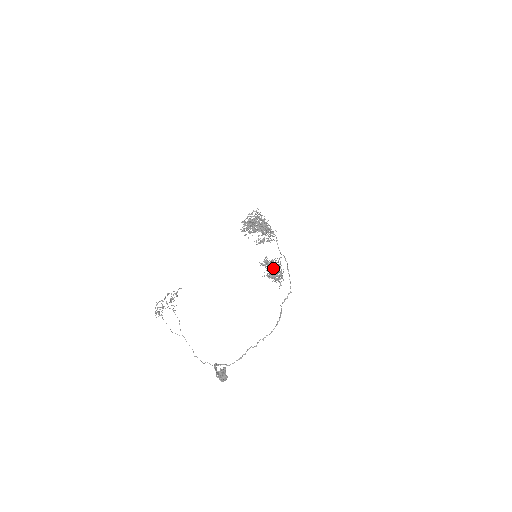
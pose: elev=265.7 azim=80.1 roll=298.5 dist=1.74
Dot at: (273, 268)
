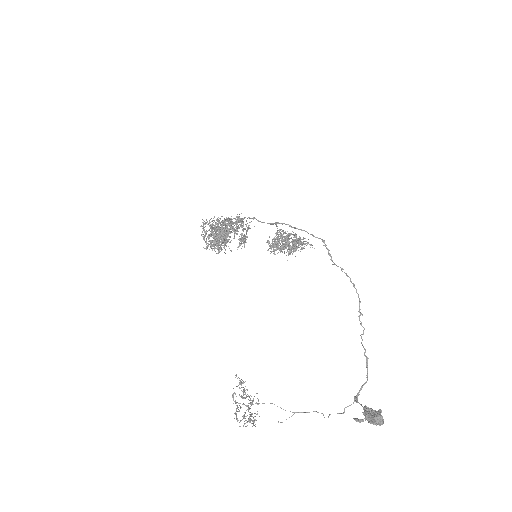
Dot at: occluded
